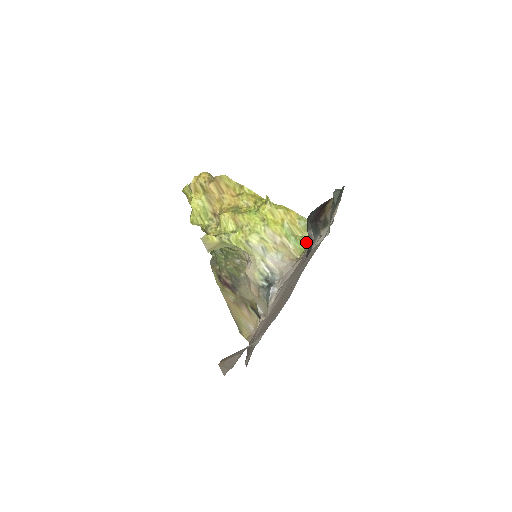
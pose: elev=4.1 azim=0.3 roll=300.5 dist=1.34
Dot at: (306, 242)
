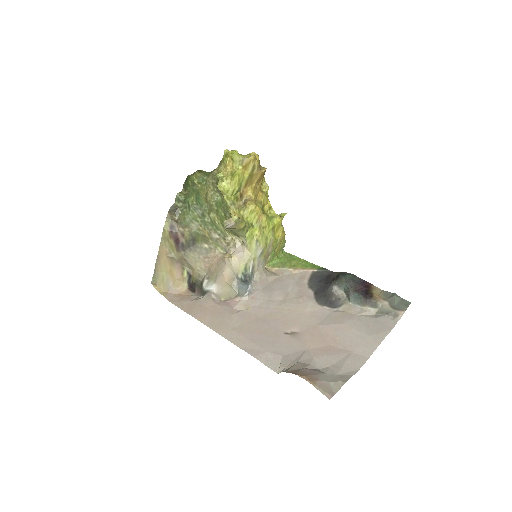
Dot at: (276, 259)
